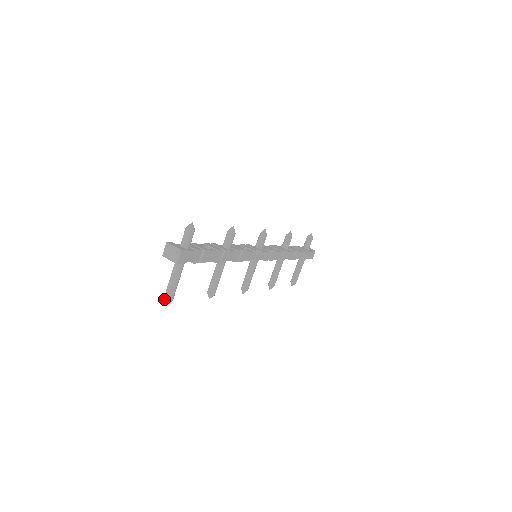
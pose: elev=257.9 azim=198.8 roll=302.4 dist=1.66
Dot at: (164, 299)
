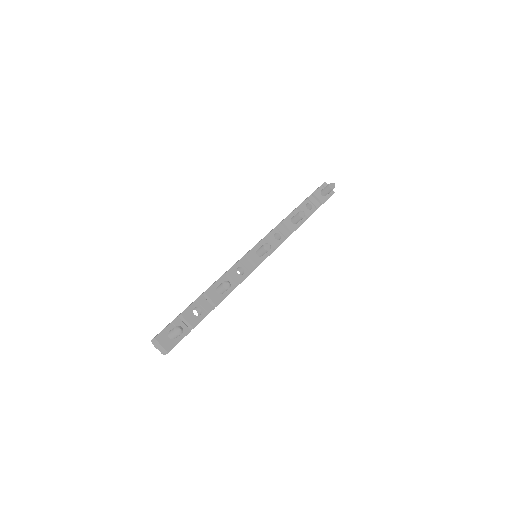
Dot at: occluded
